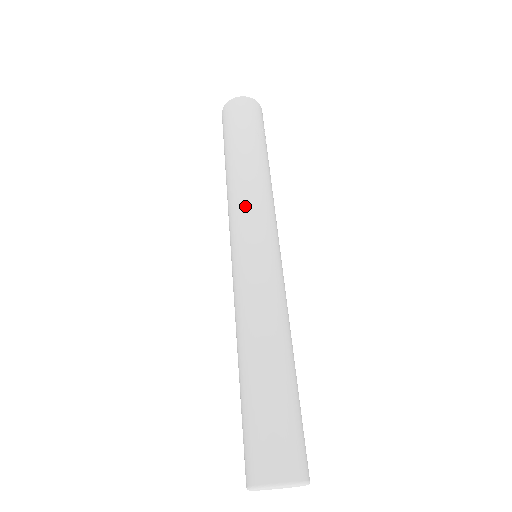
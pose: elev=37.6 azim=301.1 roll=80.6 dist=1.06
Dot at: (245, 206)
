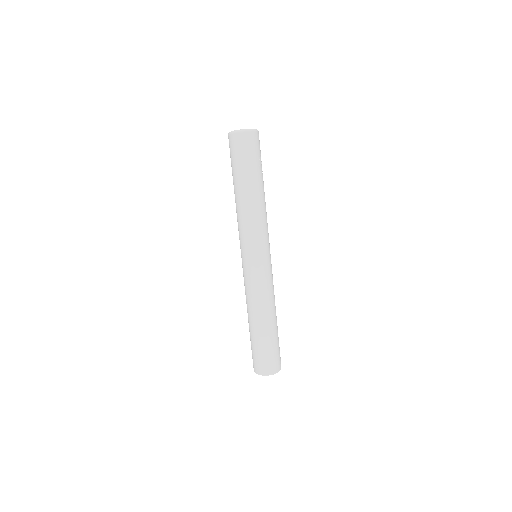
Dot at: (255, 232)
